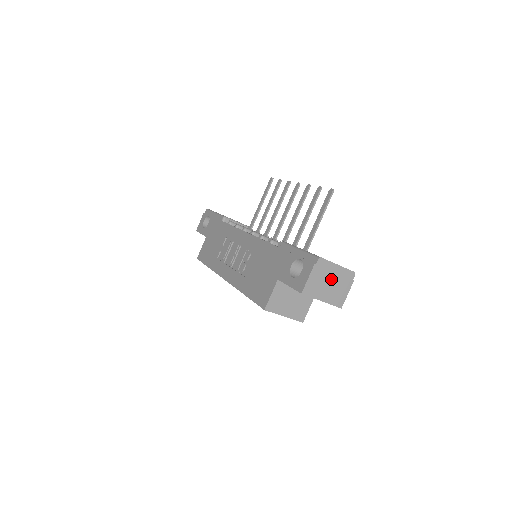
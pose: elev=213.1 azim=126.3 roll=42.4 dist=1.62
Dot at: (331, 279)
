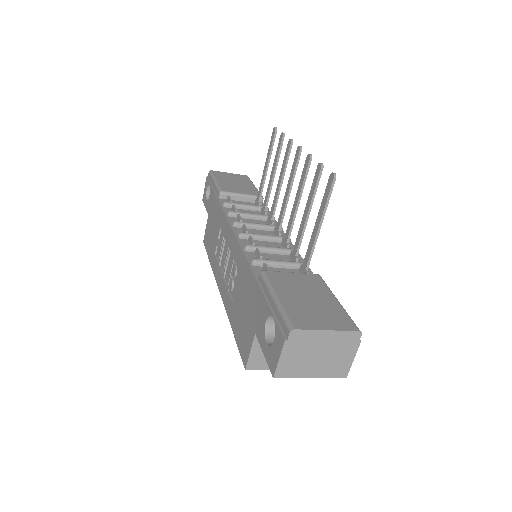
Dot at: (320, 350)
